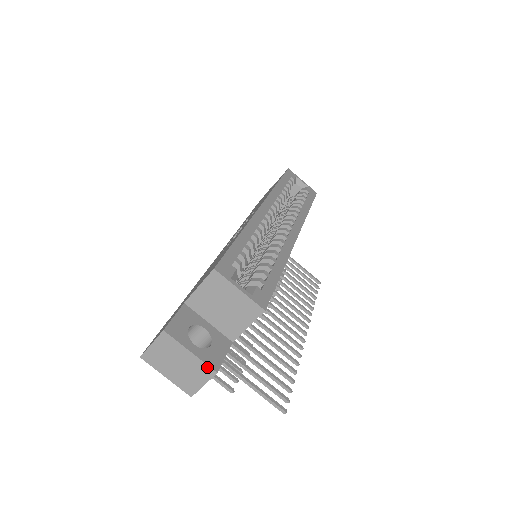
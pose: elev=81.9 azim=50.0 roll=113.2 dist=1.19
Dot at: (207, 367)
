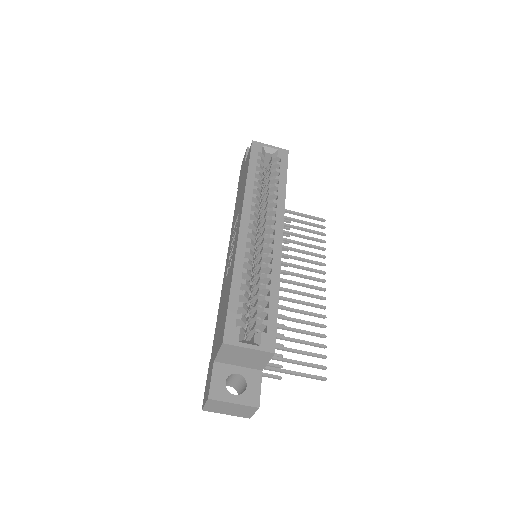
Dot at: (250, 407)
